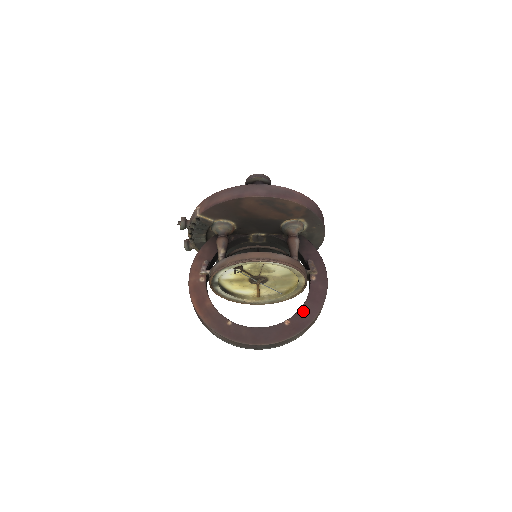
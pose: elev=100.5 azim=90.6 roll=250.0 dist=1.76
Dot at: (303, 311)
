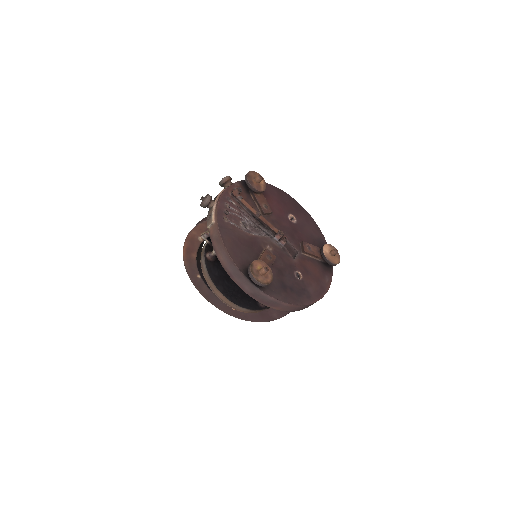
Dot at: (249, 313)
